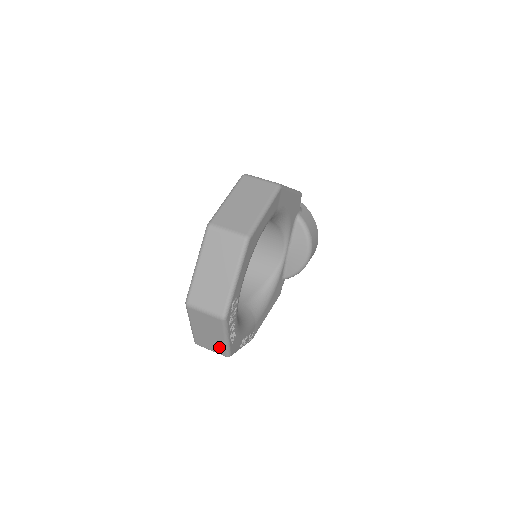
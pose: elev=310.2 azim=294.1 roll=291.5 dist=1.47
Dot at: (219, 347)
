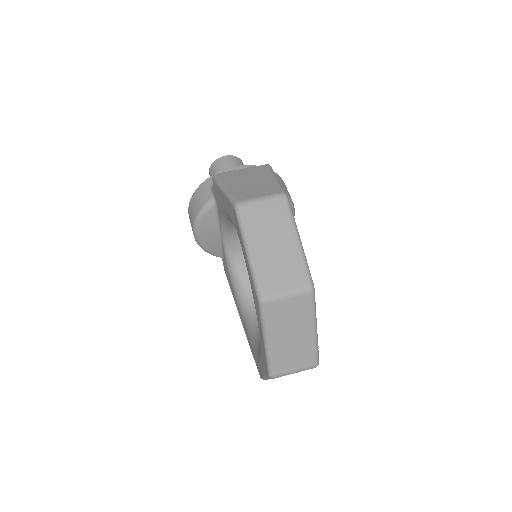
Dot at: occluded
